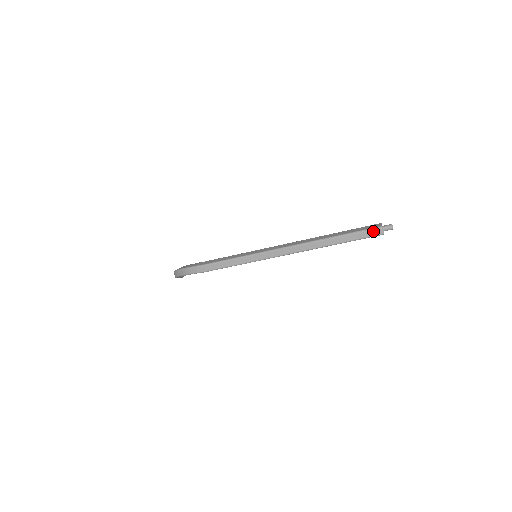
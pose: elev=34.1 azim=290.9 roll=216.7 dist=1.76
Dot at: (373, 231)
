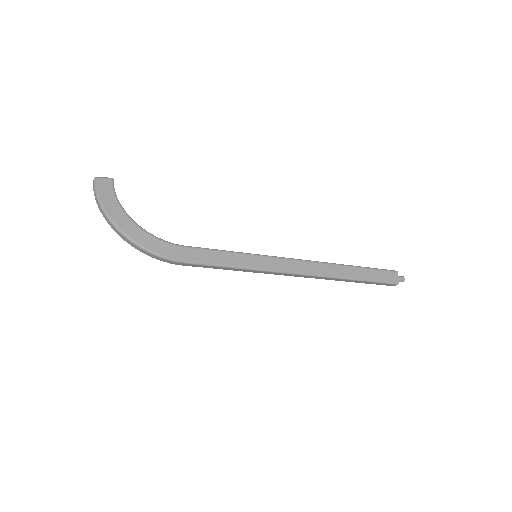
Dot at: (388, 284)
